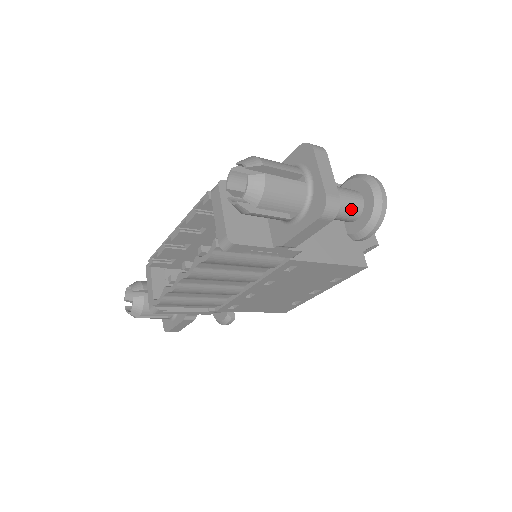
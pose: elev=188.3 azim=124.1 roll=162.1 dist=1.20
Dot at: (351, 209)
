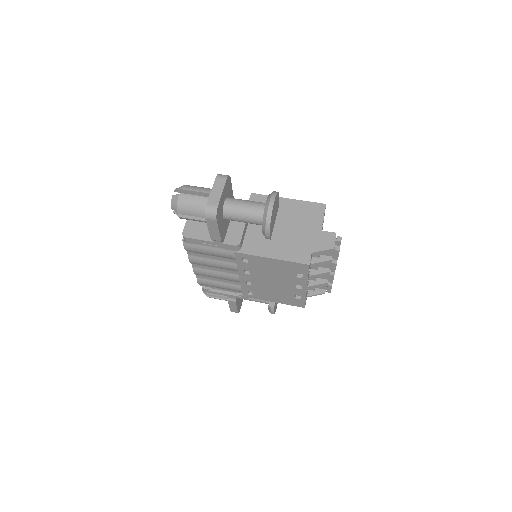
Dot at: (254, 215)
